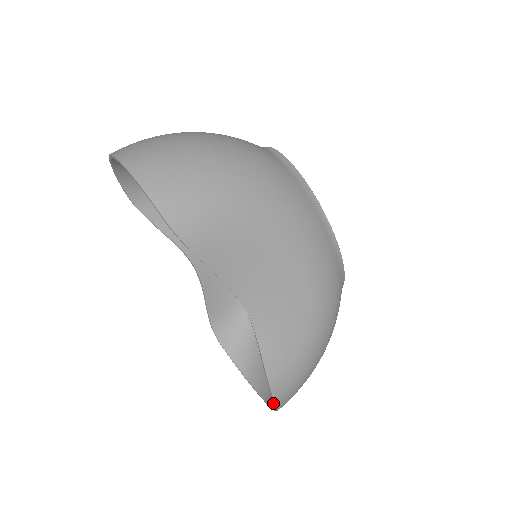
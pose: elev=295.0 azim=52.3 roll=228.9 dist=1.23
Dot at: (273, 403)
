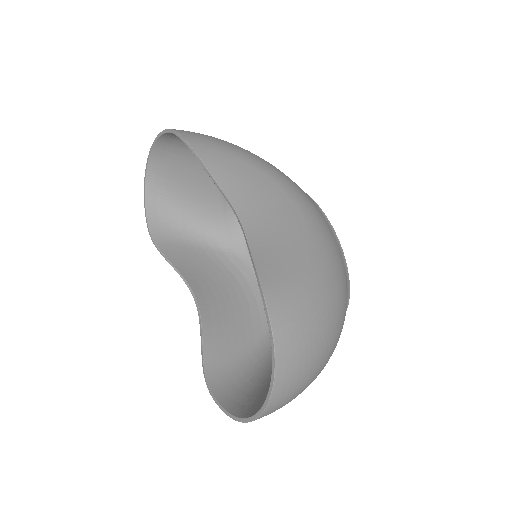
Dot at: (272, 380)
